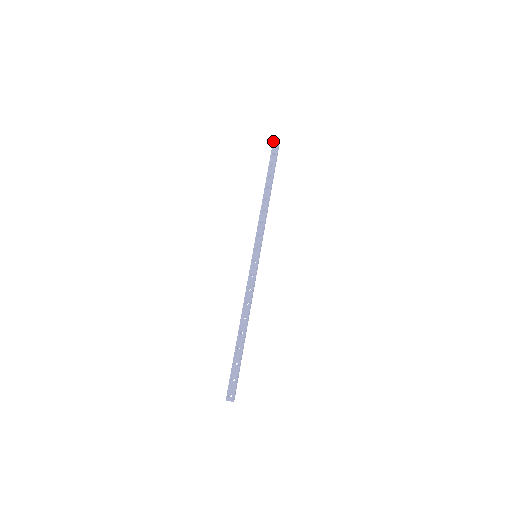
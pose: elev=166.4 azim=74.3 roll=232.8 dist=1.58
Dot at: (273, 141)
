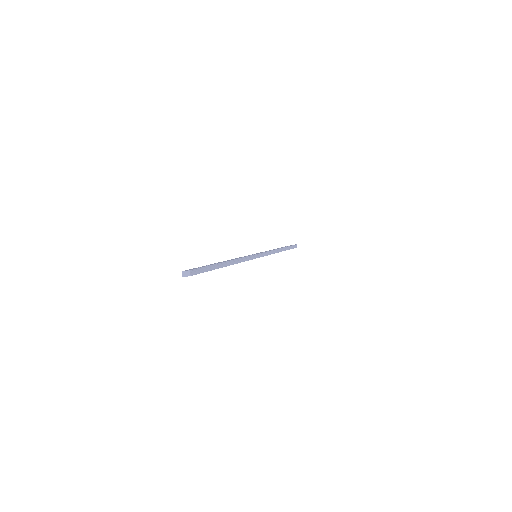
Dot at: occluded
